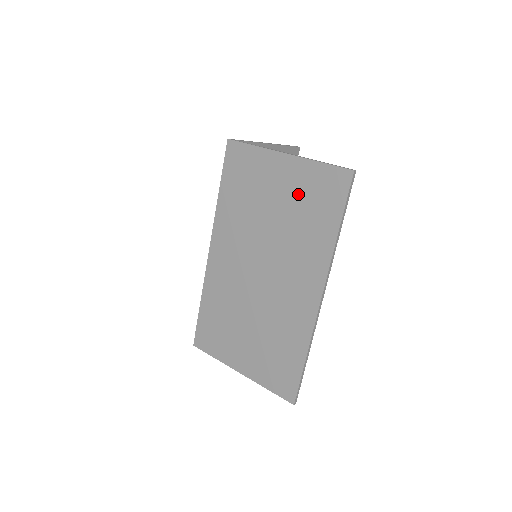
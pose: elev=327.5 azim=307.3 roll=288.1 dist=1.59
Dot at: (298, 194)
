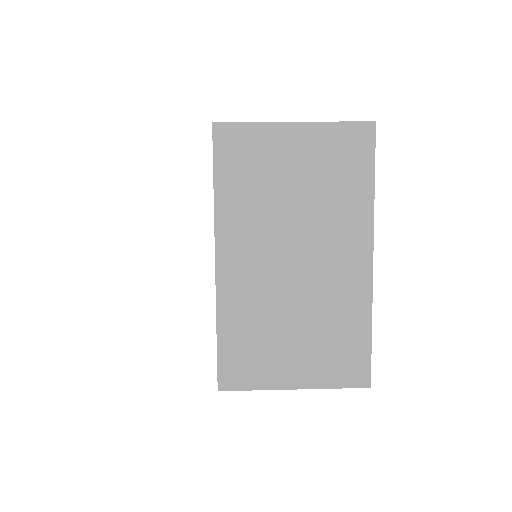
Dot at: (320, 161)
